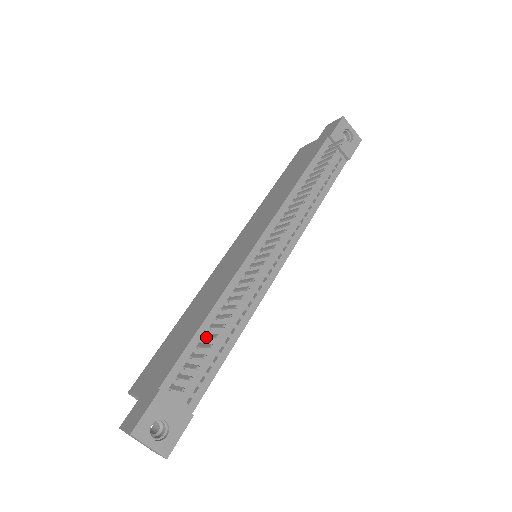
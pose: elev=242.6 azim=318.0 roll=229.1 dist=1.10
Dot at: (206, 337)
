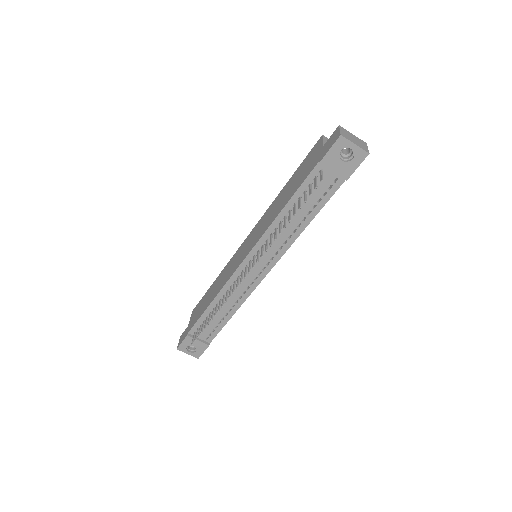
Dot at: (210, 315)
